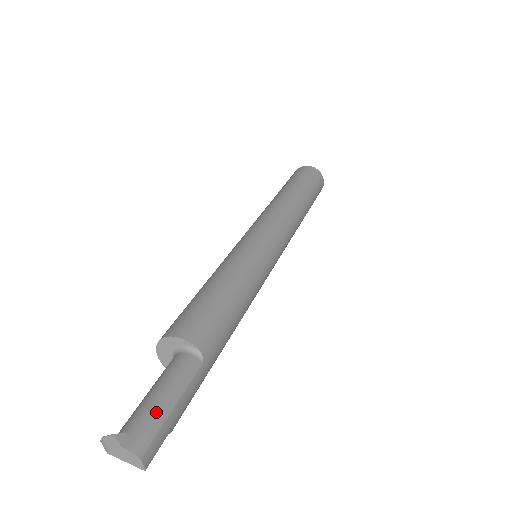
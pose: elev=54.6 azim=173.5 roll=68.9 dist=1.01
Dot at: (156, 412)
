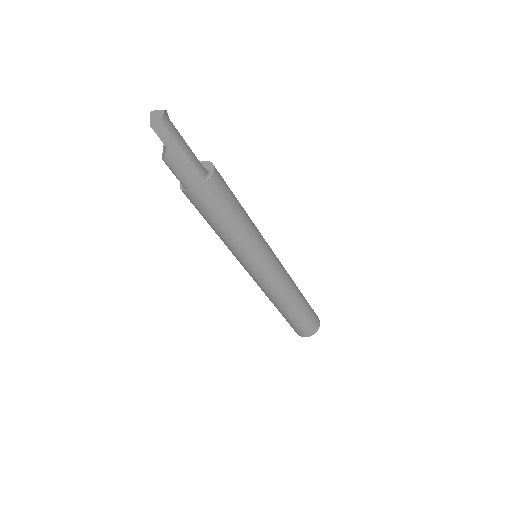
Dot at: (180, 137)
